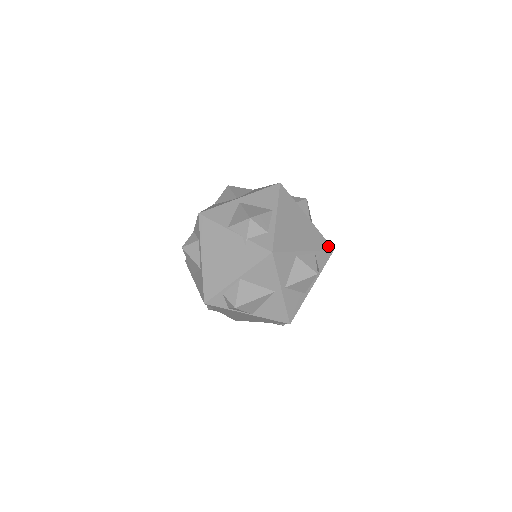
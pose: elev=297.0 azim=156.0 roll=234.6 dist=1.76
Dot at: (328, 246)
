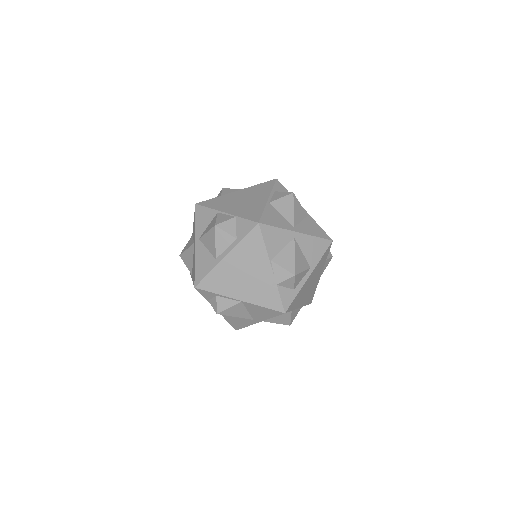
Dot at: (311, 300)
